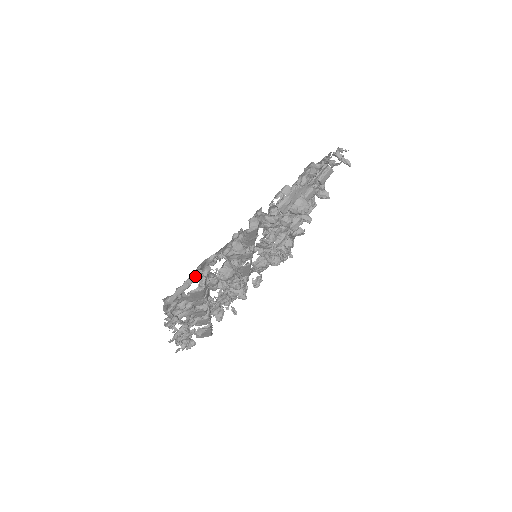
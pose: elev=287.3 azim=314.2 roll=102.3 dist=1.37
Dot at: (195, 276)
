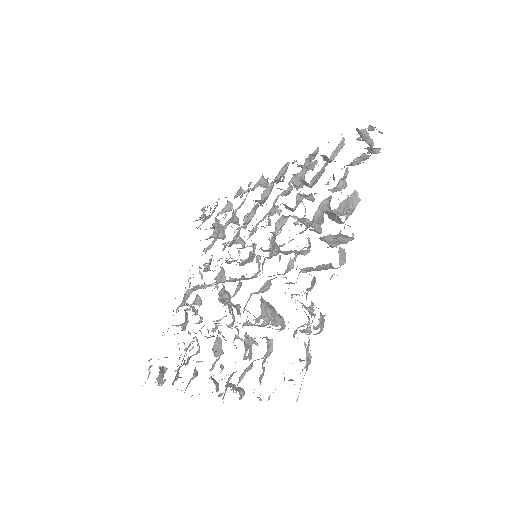
Dot at: occluded
